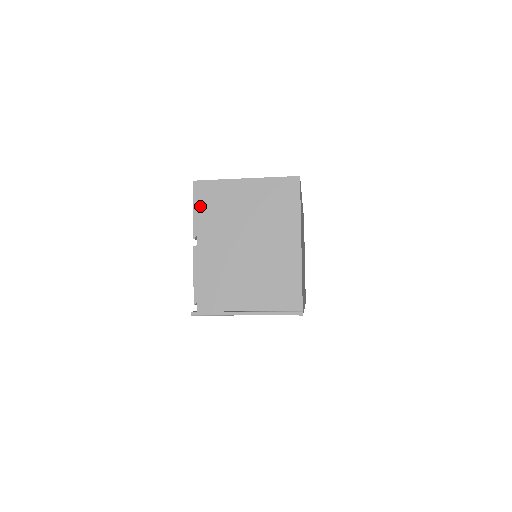
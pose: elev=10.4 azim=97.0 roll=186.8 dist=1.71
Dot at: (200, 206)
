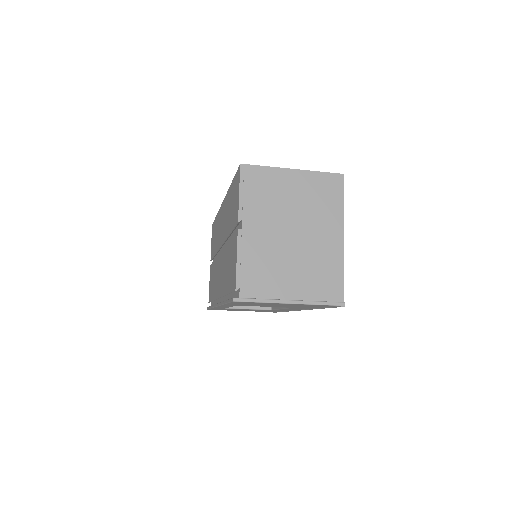
Dot at: (247, 190)
